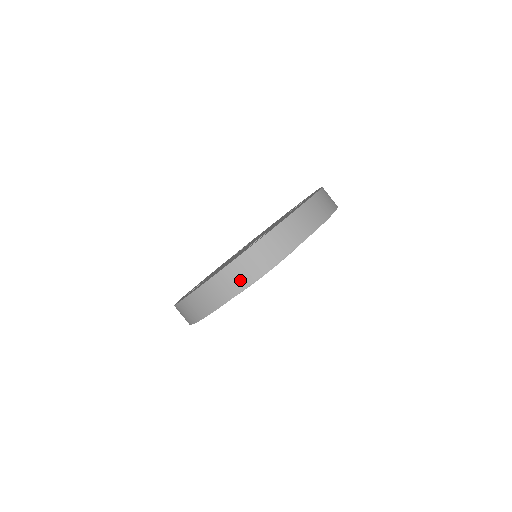
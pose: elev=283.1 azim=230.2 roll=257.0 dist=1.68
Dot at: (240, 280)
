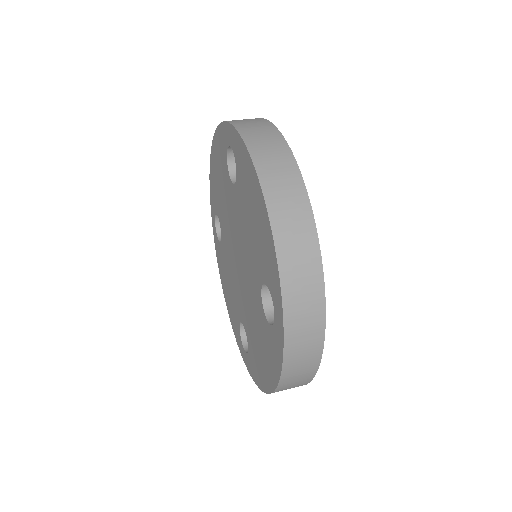
Dot at: (306, 368)
